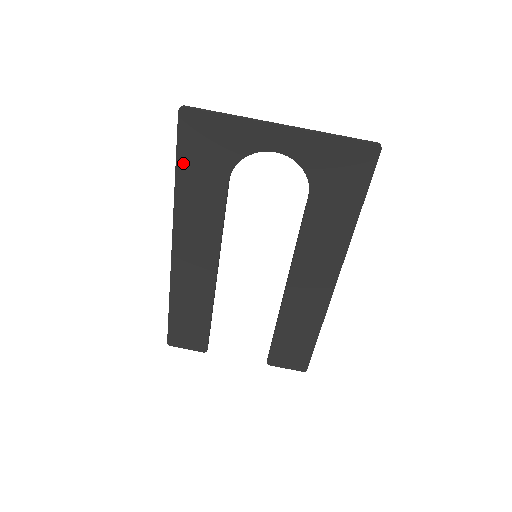
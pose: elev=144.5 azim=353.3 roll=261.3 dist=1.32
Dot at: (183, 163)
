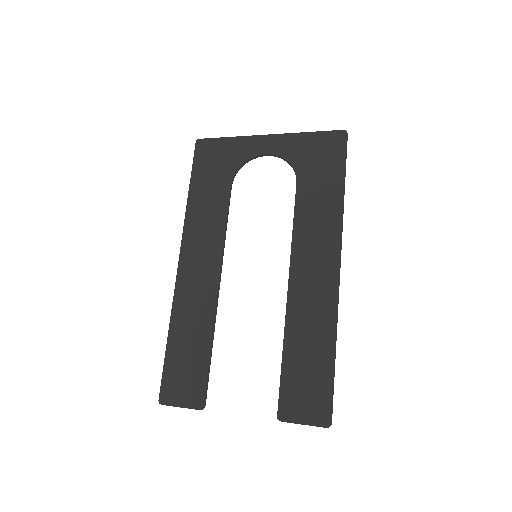
Dot at: (196, 179)
